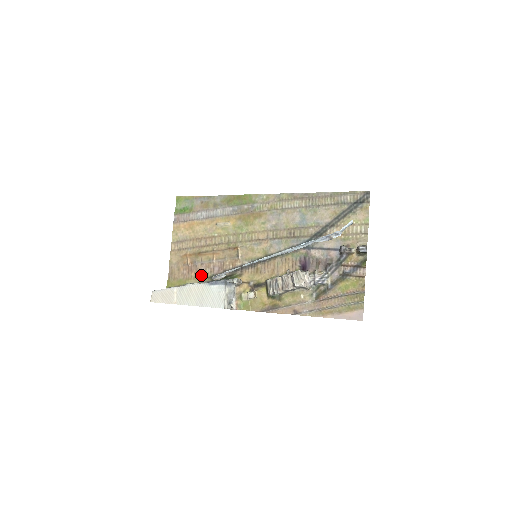
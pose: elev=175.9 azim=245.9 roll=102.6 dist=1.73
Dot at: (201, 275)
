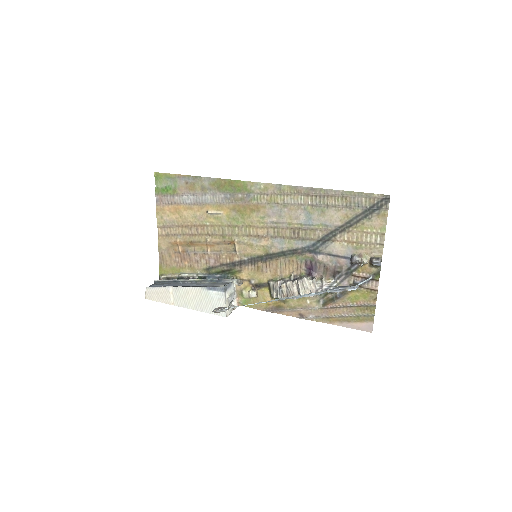
Dot at: (196, 266)
